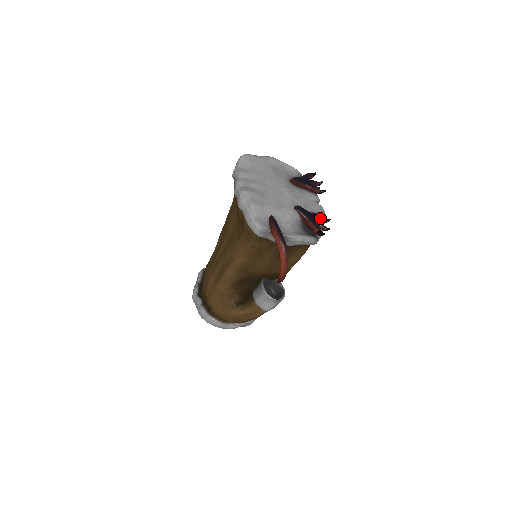
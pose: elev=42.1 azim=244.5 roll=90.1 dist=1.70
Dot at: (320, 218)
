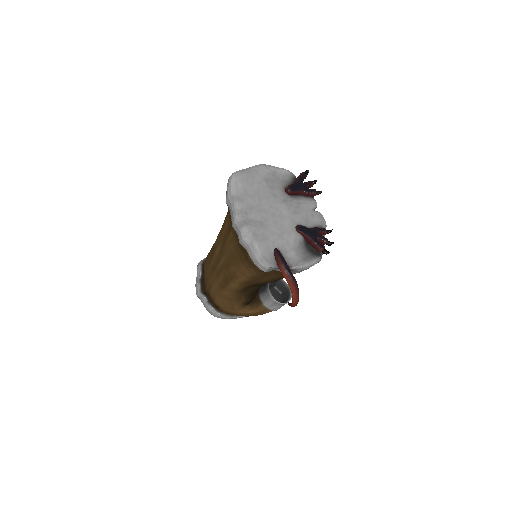
Dot at: (322, 232)
